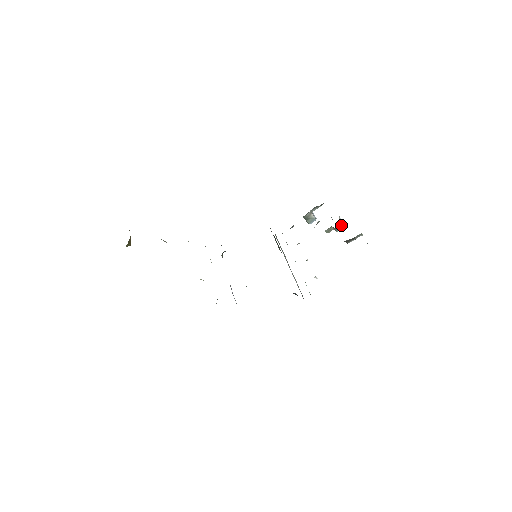
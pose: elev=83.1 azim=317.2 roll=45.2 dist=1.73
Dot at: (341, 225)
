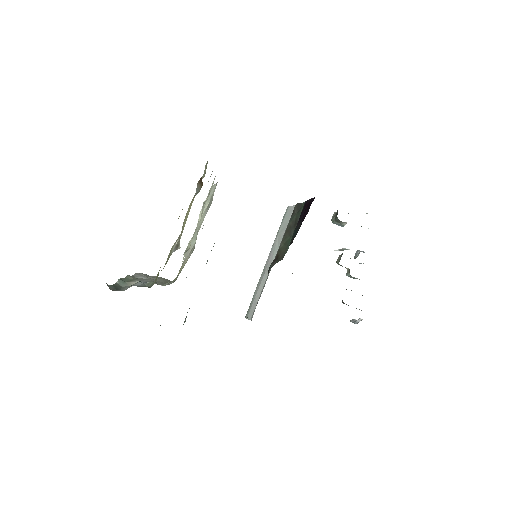
Dot at: occluded
